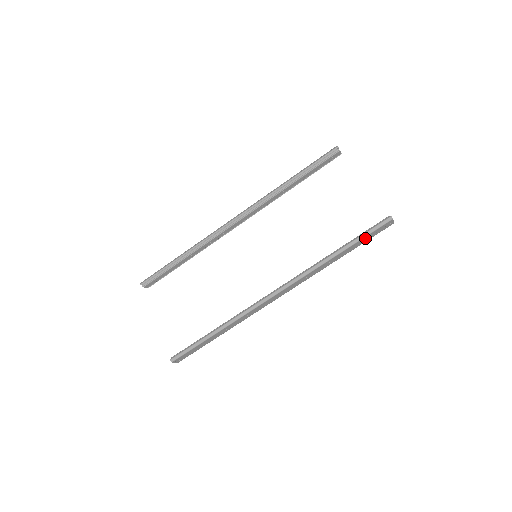
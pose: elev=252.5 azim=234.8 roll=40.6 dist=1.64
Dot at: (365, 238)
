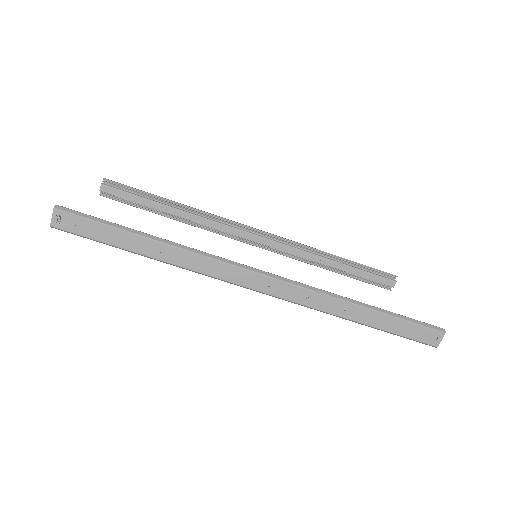
Dot at: (402, 324)
